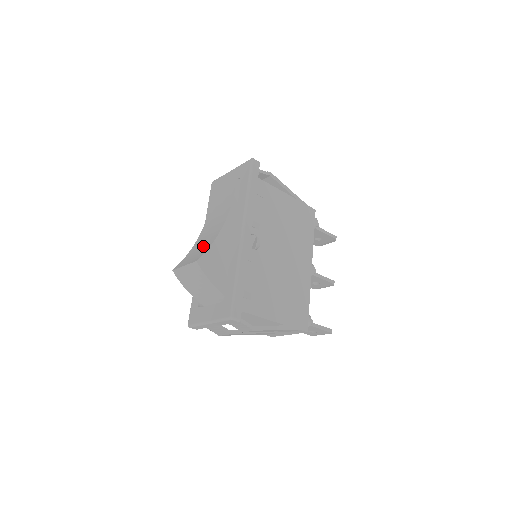
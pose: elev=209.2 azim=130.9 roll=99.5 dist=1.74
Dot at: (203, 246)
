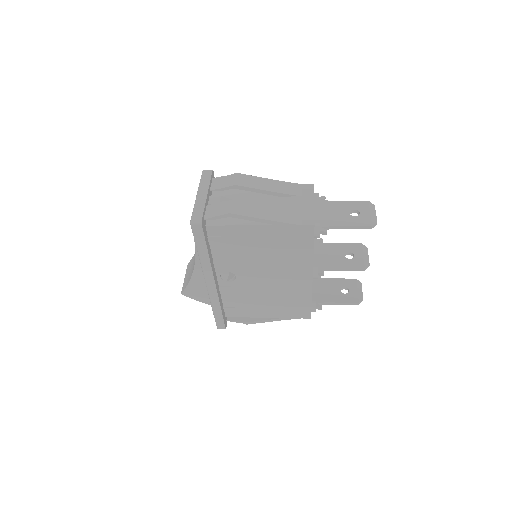
Dot at: (191, 269)
